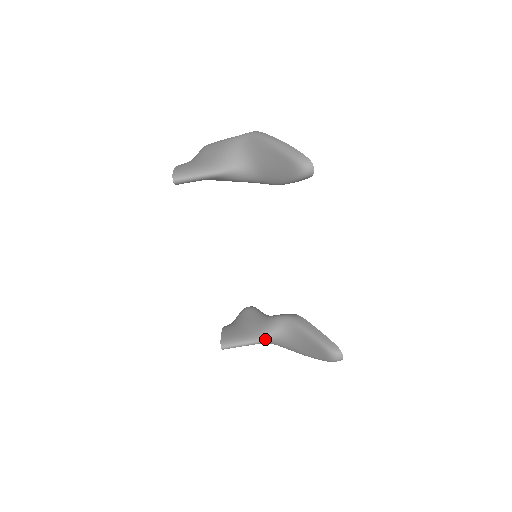
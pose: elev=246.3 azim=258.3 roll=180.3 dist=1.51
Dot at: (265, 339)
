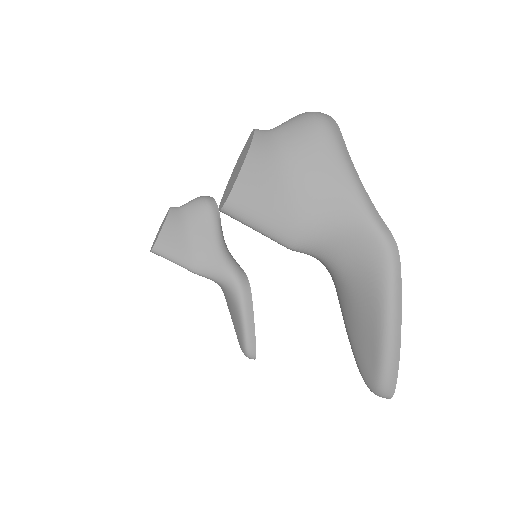
Dot at: (202, 276)
